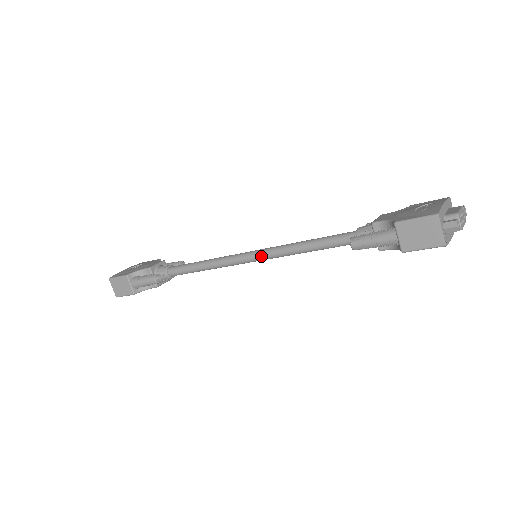
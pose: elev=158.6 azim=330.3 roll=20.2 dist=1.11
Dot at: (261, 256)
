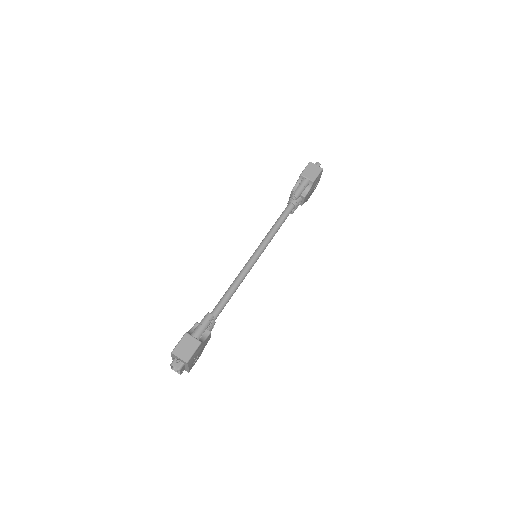
Dot at: (259, 250)
